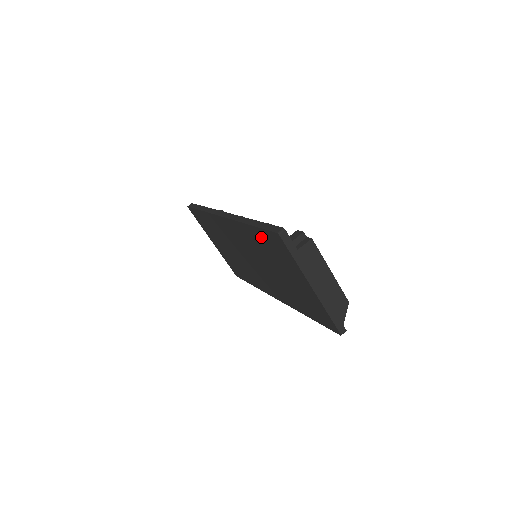
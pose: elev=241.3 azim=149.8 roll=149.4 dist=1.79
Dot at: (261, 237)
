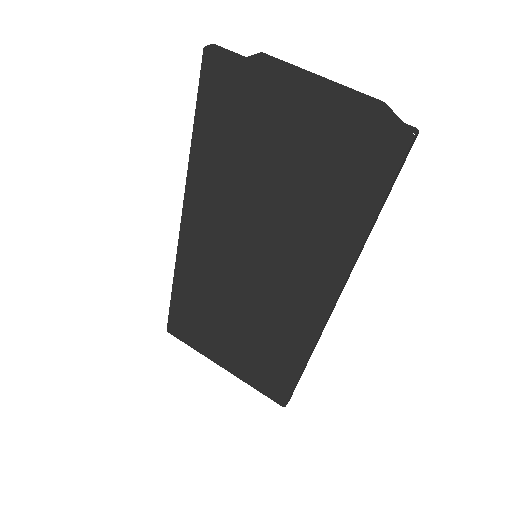
Dot at: (211, 130)
